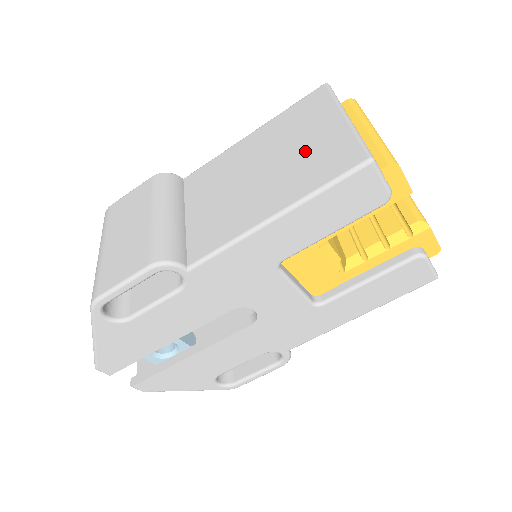
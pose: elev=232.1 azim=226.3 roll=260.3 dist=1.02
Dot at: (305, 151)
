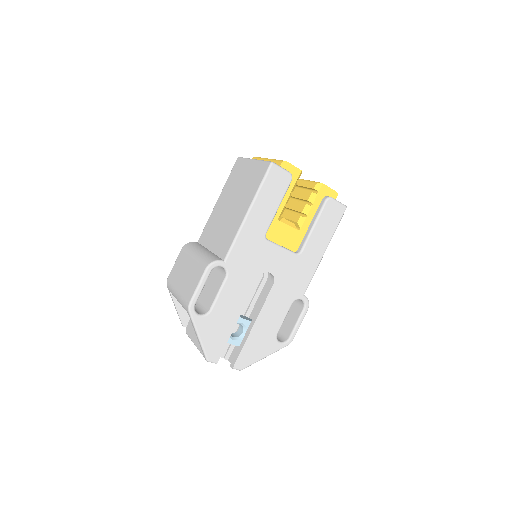
Dot at: (245, 183)
